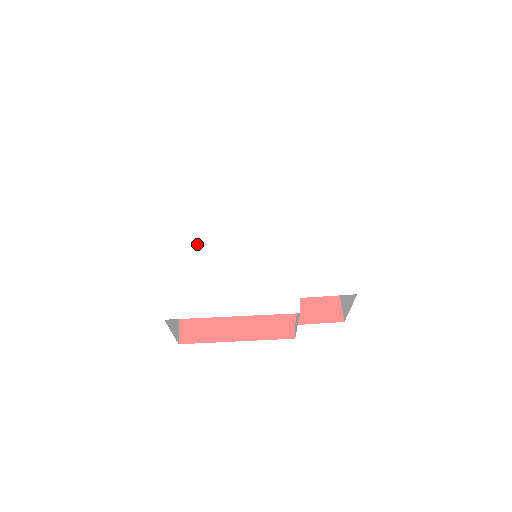
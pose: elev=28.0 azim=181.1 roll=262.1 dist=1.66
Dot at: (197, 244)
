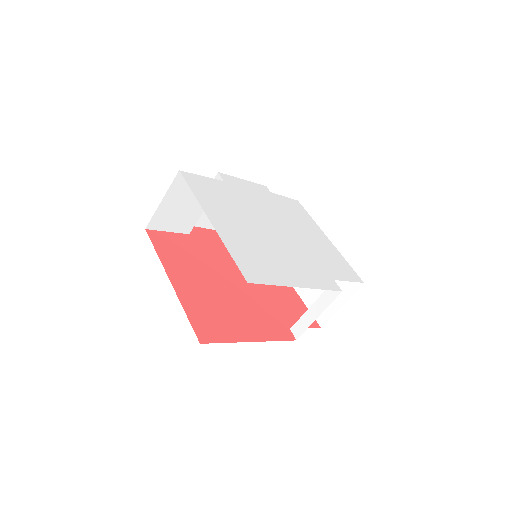
Dot at: (234, 222)
